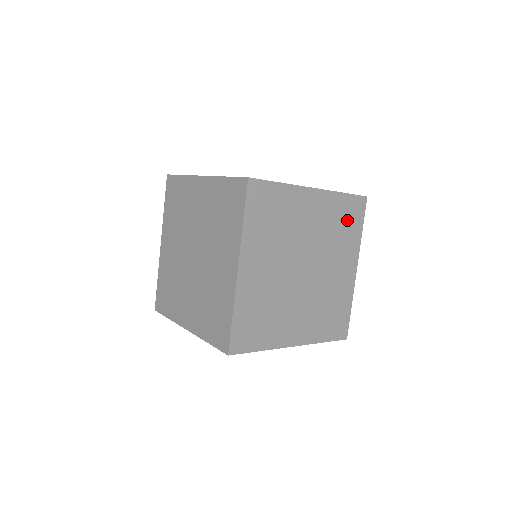
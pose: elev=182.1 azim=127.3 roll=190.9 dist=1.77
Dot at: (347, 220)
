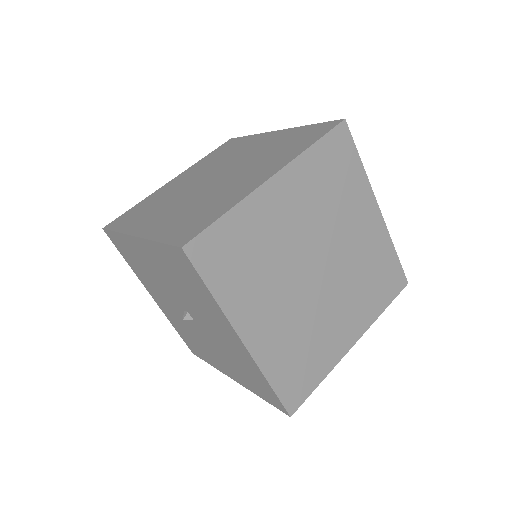
Dot at: (381, 280)
